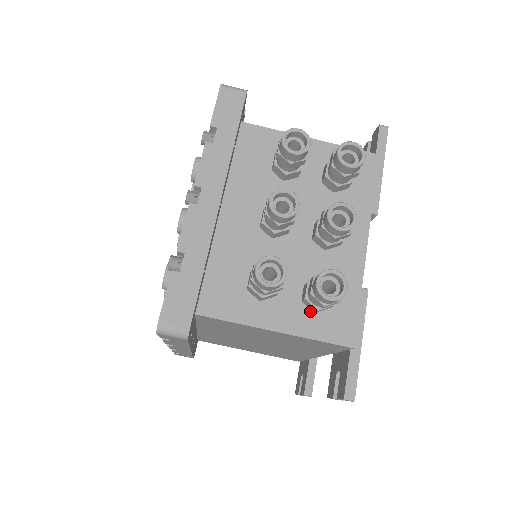
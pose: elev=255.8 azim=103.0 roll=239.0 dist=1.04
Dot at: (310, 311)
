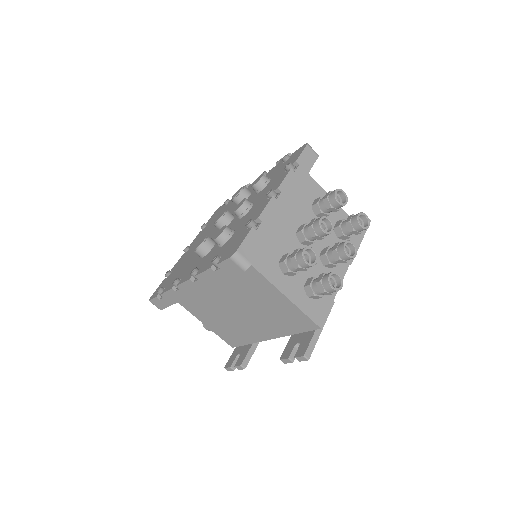
Dot at: (306, 295)
